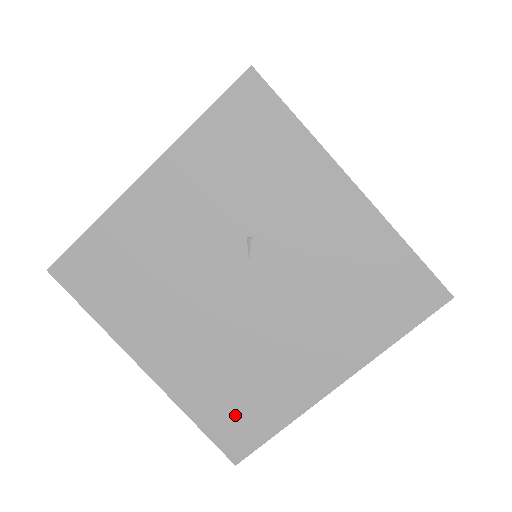
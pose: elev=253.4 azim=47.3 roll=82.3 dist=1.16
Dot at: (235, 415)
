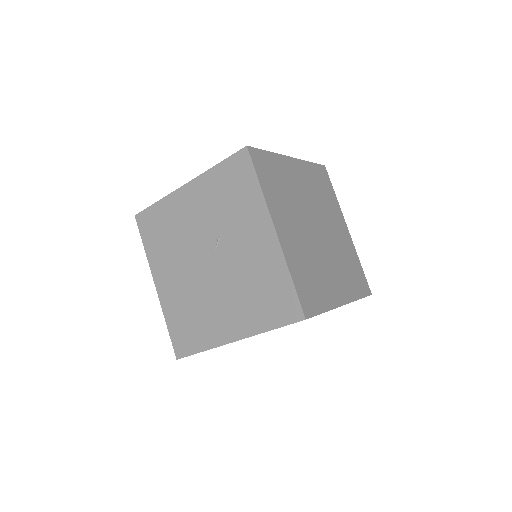
Dot at: (185, 331)
